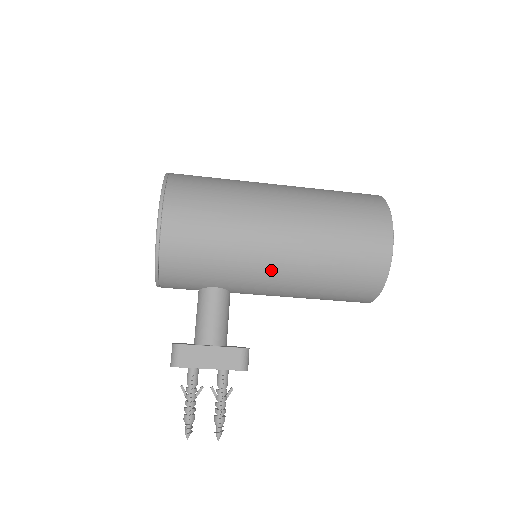
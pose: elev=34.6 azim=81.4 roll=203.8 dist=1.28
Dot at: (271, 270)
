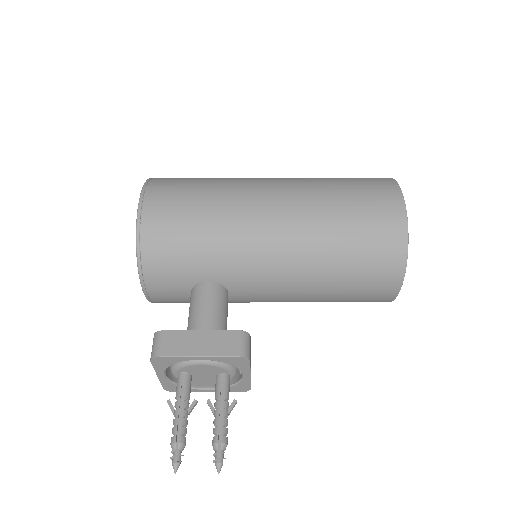
Dot at: (268, 245)
